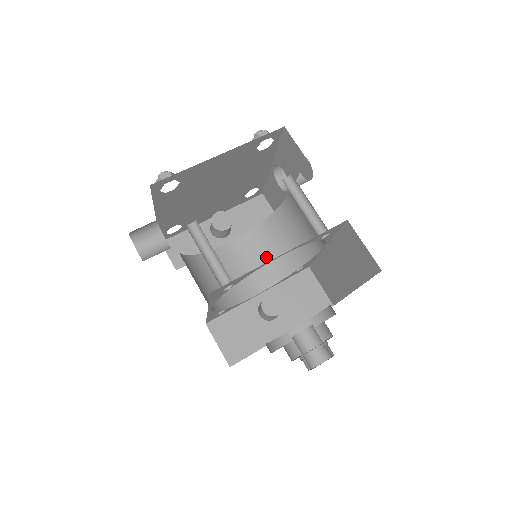
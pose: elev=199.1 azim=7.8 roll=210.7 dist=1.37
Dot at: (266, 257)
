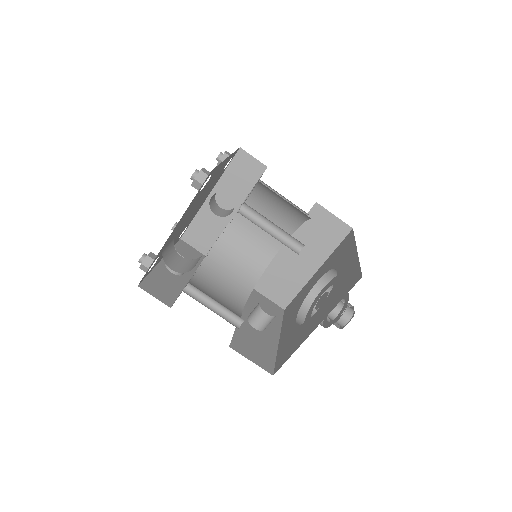
Dot at: (227, 281)
